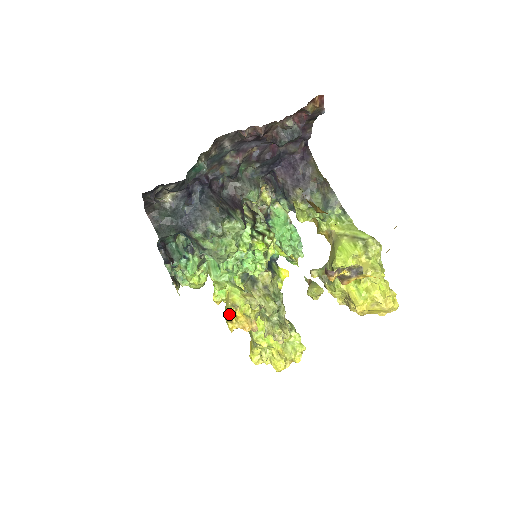
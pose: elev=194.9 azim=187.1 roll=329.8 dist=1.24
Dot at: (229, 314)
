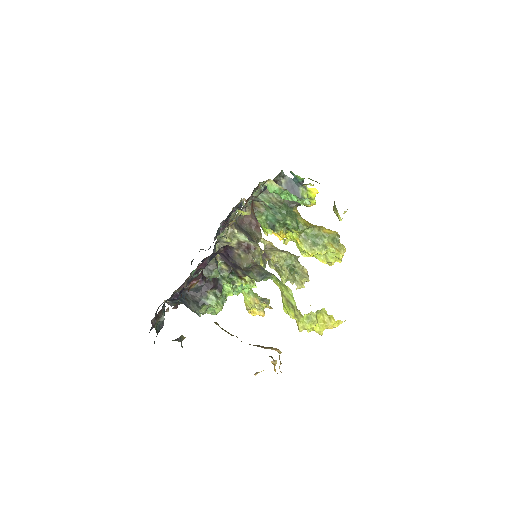
Dot at: occluded
